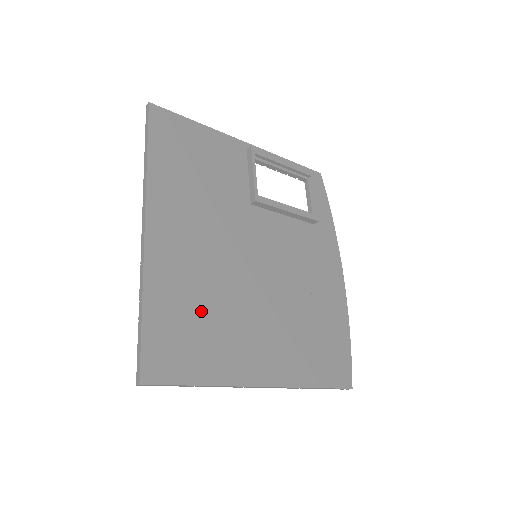
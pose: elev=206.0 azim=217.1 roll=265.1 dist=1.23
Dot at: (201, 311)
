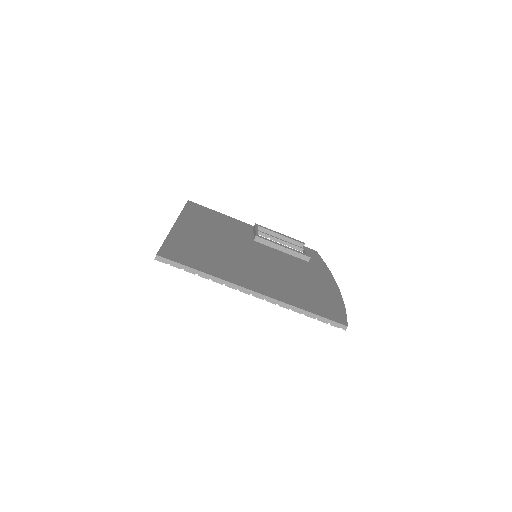
Dot at: (208, 253)
